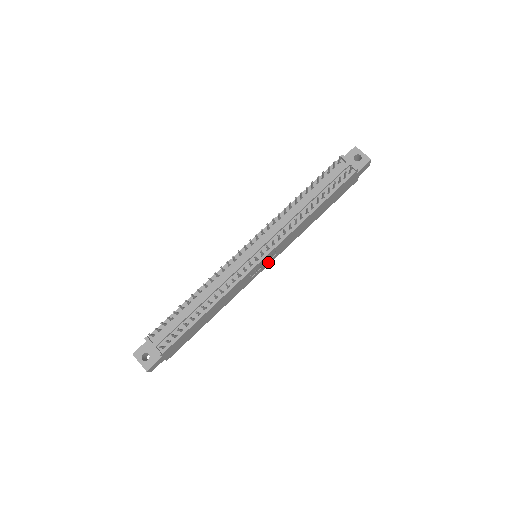
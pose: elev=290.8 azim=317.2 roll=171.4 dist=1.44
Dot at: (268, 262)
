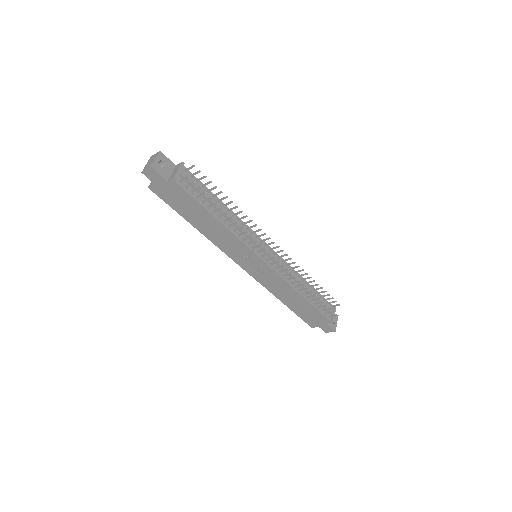
Dot at: (250, 268)
